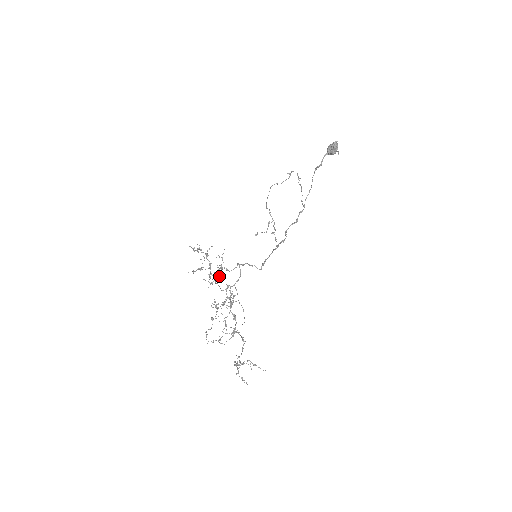
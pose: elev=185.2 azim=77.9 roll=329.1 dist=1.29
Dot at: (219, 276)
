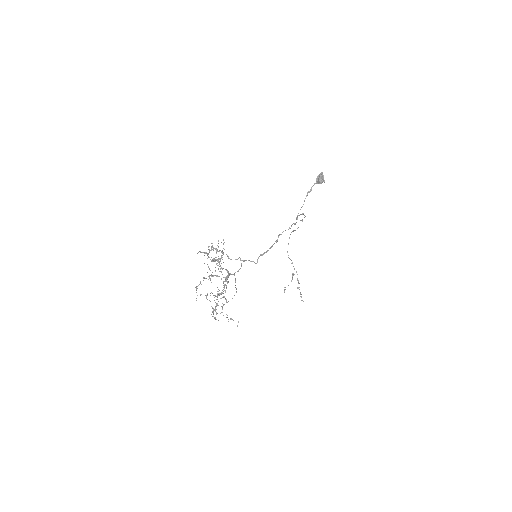
Dot at: occluded
